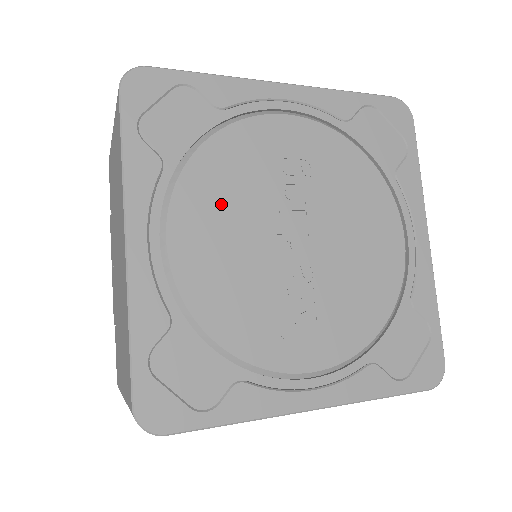
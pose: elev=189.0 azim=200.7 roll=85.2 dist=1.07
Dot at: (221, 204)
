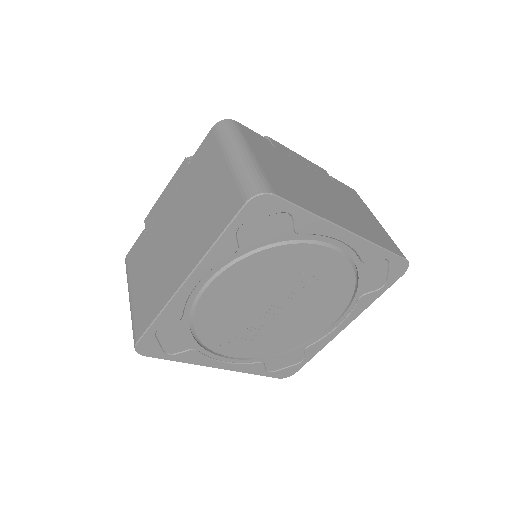
Dot at: (251, 280)
